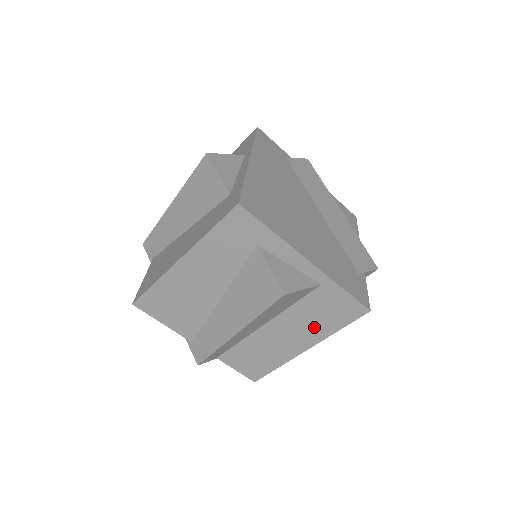
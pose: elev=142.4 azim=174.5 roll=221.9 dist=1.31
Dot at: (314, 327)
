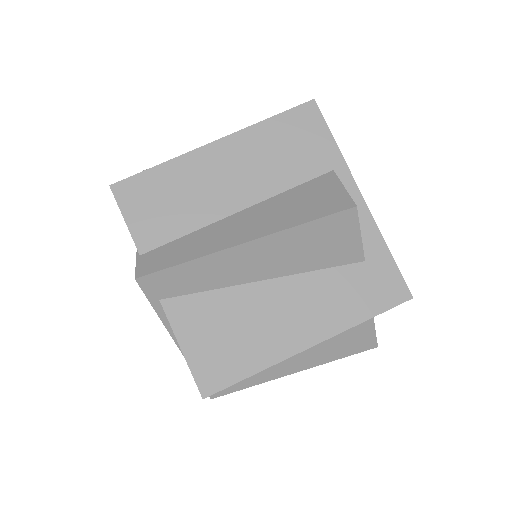
Dot at: occluded
